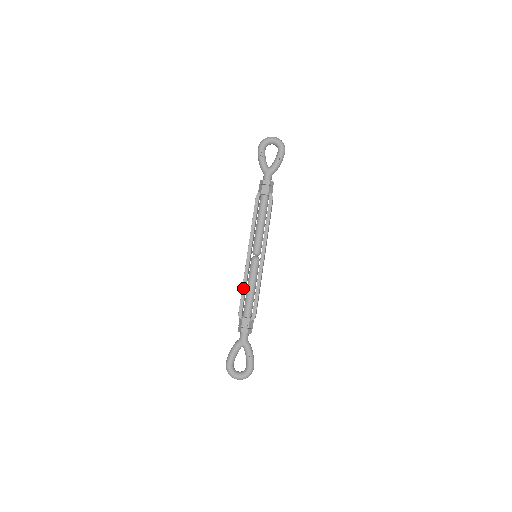
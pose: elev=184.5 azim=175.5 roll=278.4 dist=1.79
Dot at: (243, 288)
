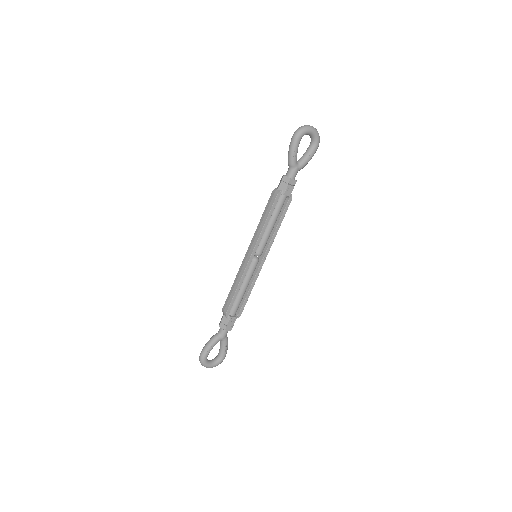
Dot at: (237, 289)
